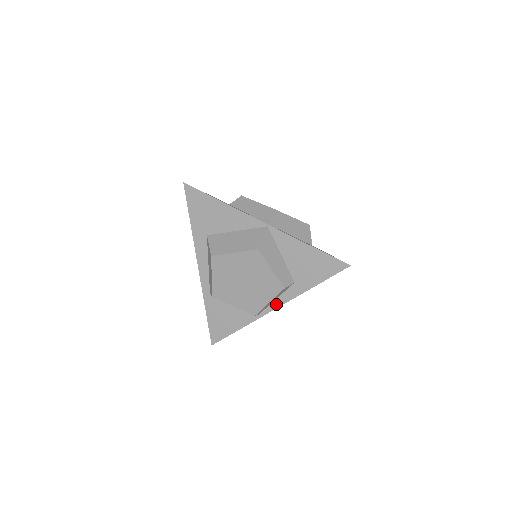
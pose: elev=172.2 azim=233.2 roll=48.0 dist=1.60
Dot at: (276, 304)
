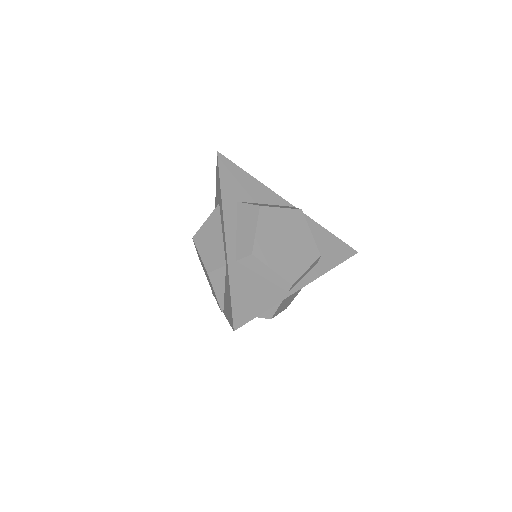
Dot at: (305, 281)
